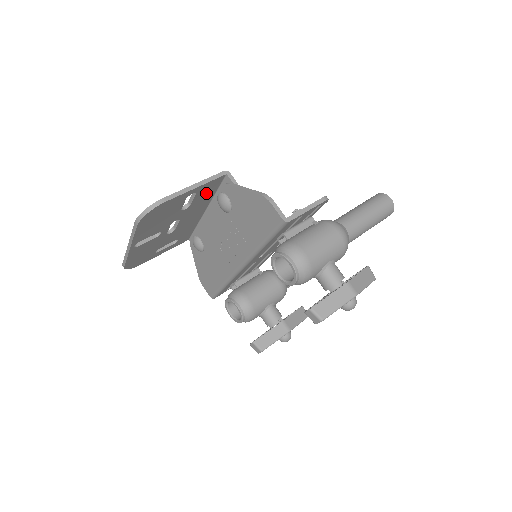
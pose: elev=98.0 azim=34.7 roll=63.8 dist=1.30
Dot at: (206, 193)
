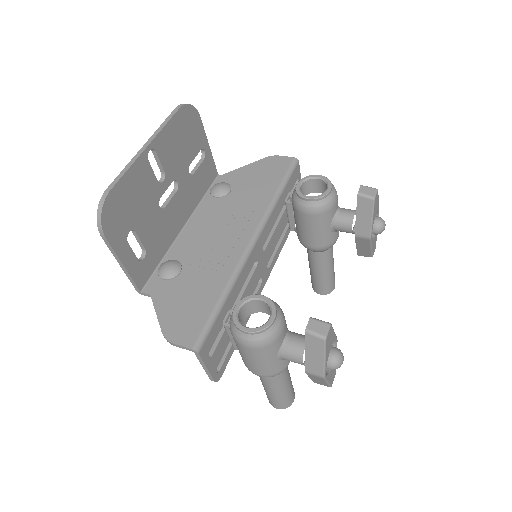
Dot at: (203, 179)
